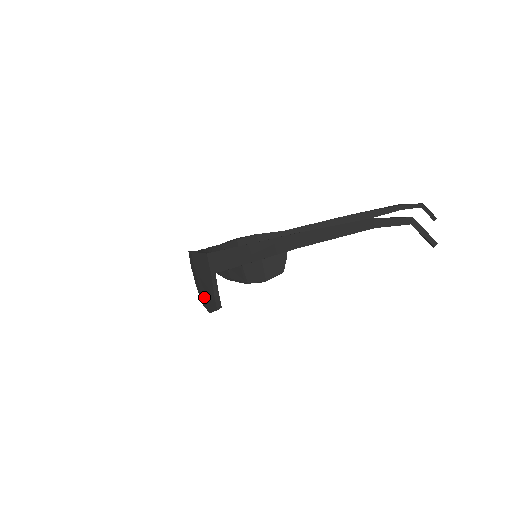
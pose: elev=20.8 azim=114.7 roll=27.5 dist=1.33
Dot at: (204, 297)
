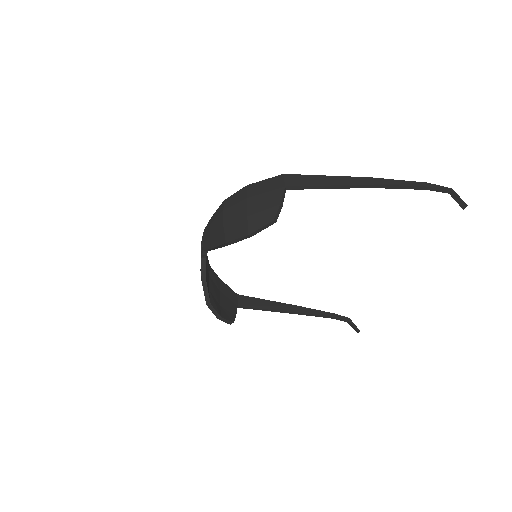
Dot at: (251, 218)
